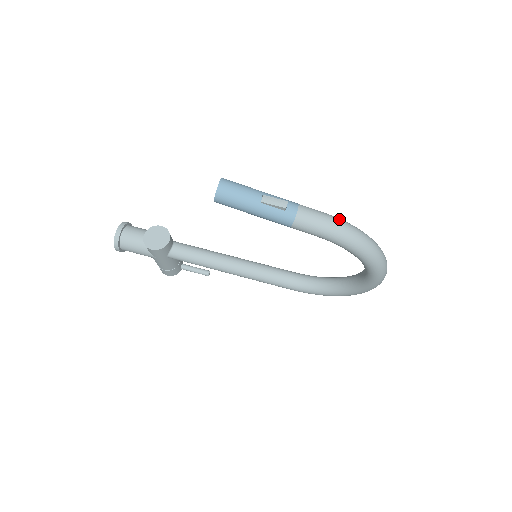
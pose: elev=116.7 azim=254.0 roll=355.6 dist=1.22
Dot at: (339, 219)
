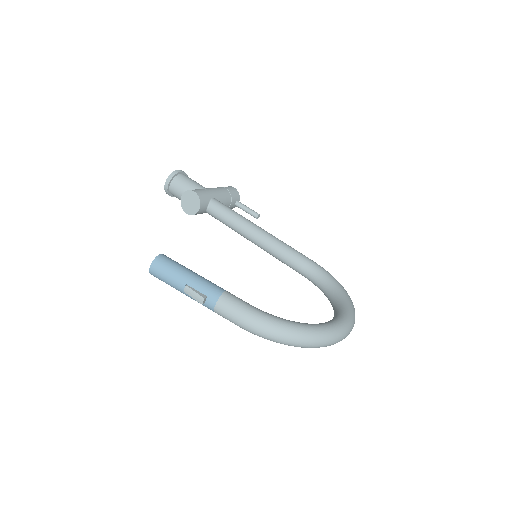
Dot at: (256, 319)
